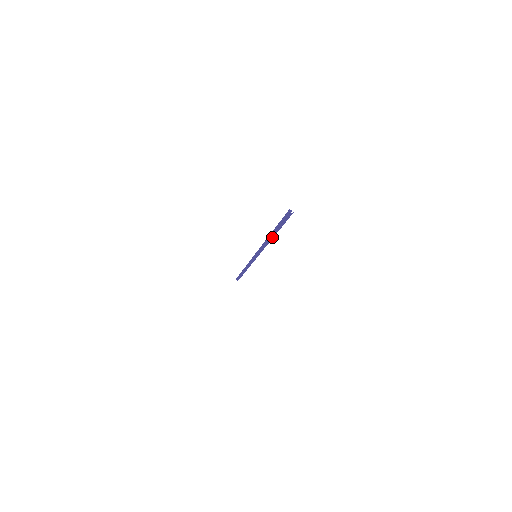
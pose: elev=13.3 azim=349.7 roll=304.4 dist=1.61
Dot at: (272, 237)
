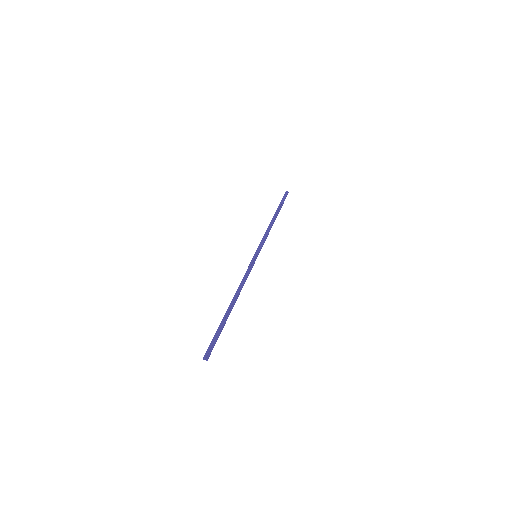
Dot at: (233, 306)
